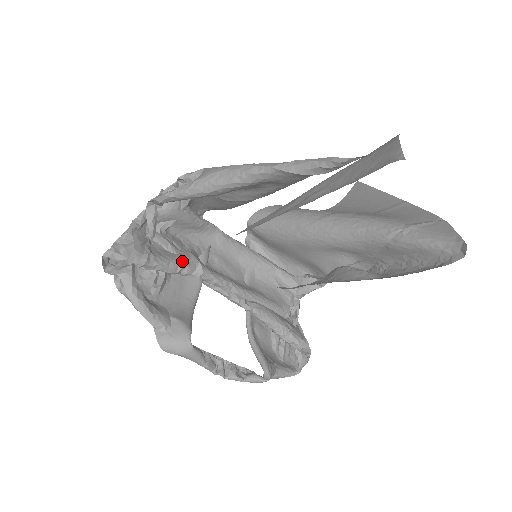
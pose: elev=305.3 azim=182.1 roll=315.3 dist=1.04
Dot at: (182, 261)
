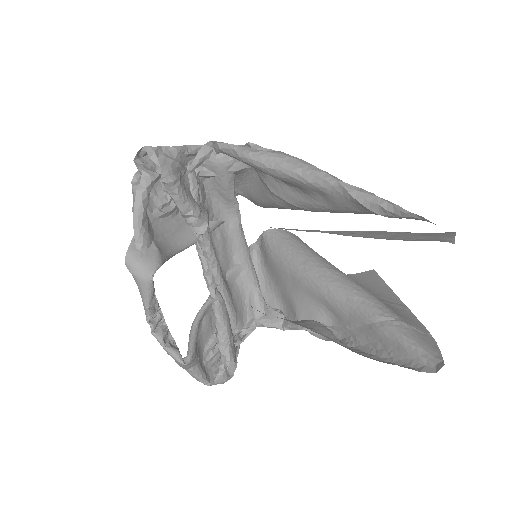
Dot at: (196, 210)
